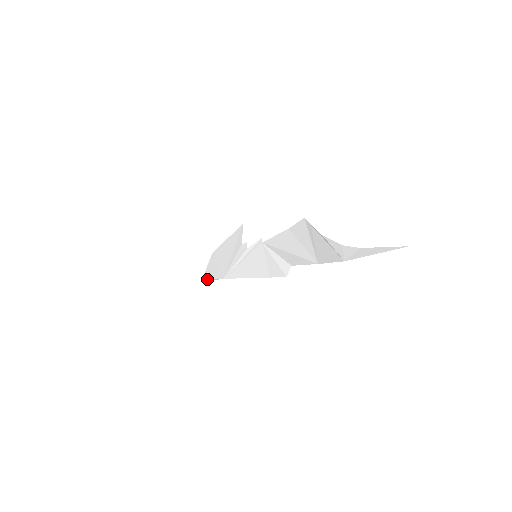
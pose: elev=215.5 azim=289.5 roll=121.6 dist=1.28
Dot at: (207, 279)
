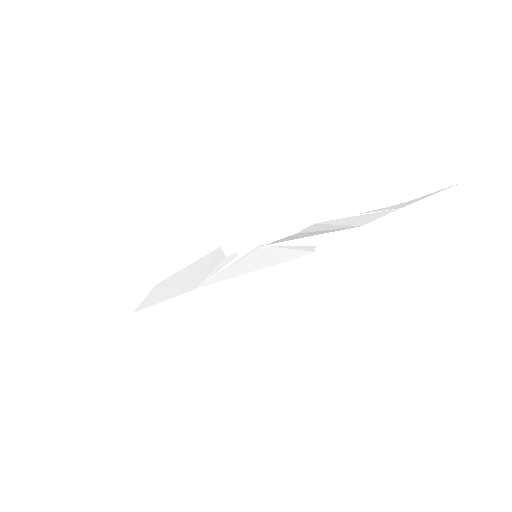
Dot at: (149, 305)
